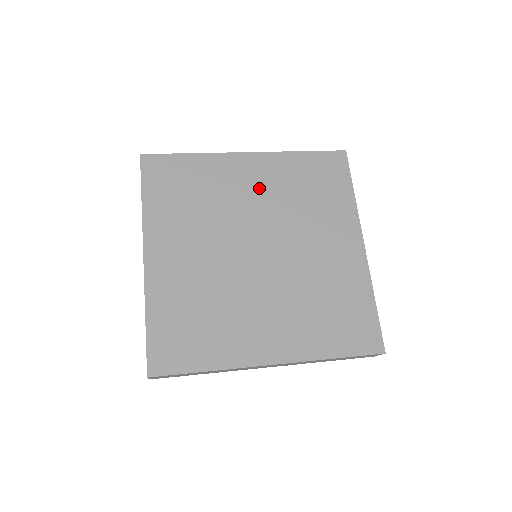
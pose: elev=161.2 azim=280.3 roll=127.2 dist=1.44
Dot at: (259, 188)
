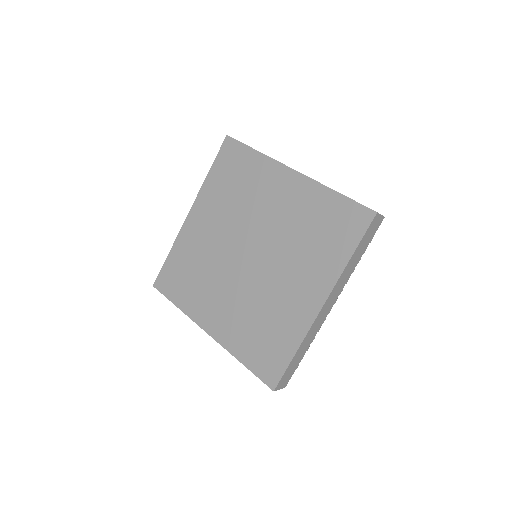
Dot at: (281, 206)
